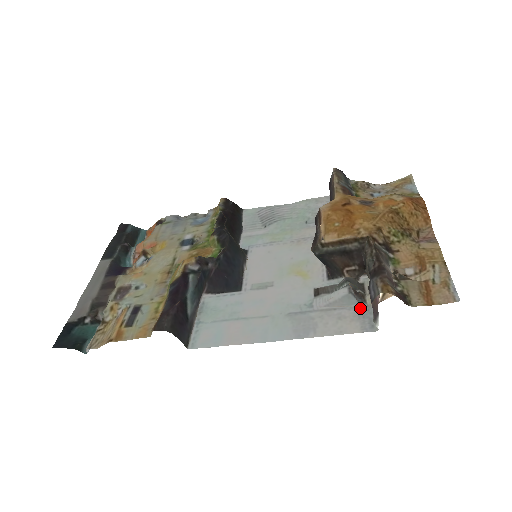
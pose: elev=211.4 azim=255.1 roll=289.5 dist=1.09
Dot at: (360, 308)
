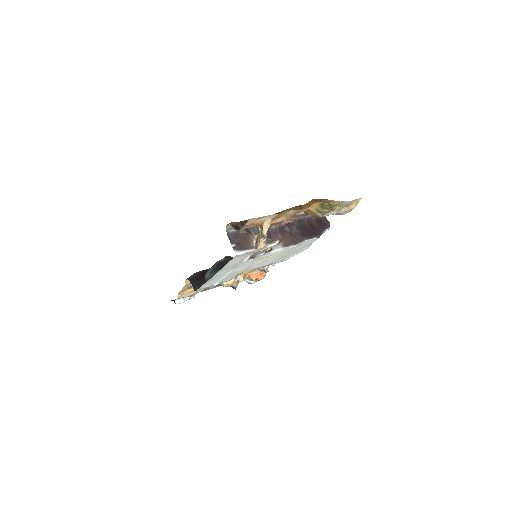
Dot at: (249, 254)
